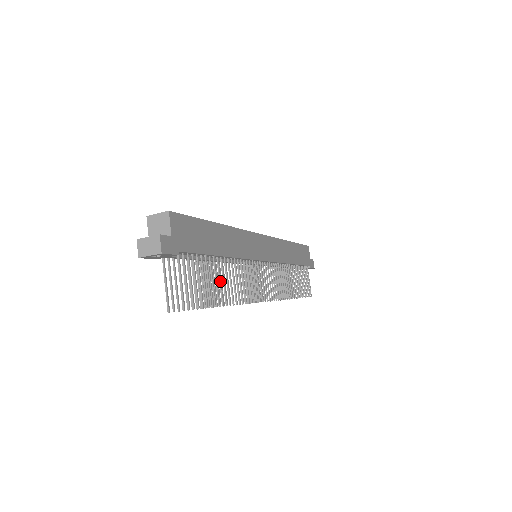
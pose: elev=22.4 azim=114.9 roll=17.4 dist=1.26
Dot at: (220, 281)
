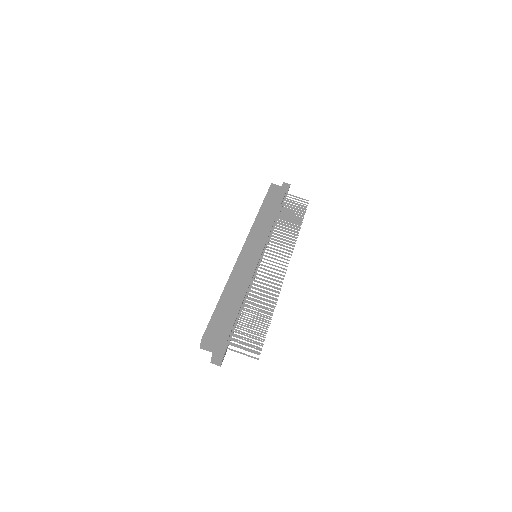
Dot at: occluded
